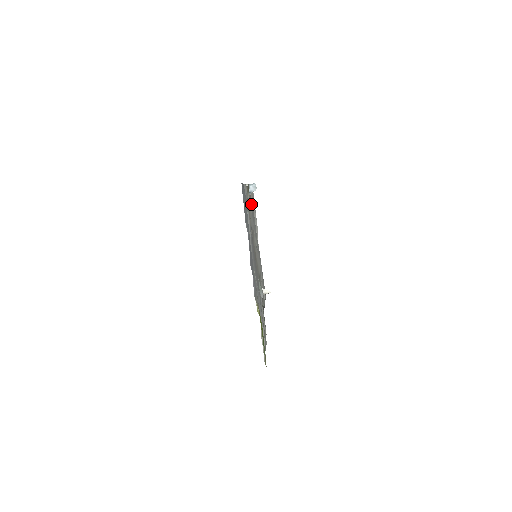
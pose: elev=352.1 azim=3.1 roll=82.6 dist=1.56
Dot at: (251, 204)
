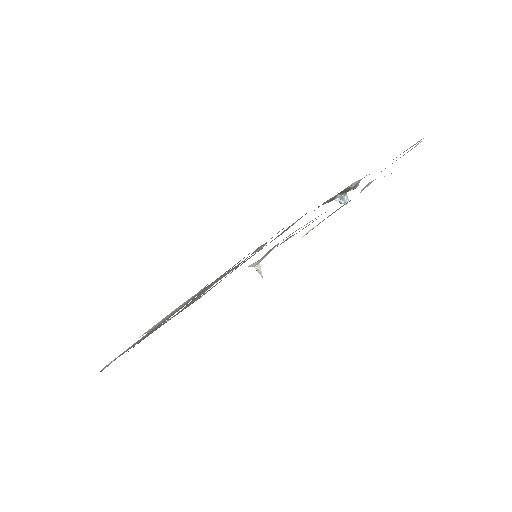
Dot at: occluded
